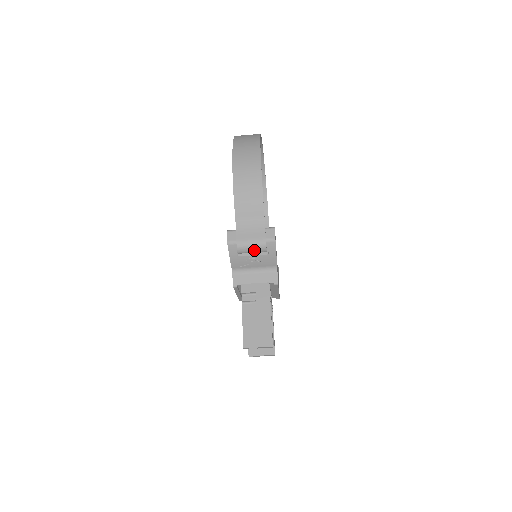
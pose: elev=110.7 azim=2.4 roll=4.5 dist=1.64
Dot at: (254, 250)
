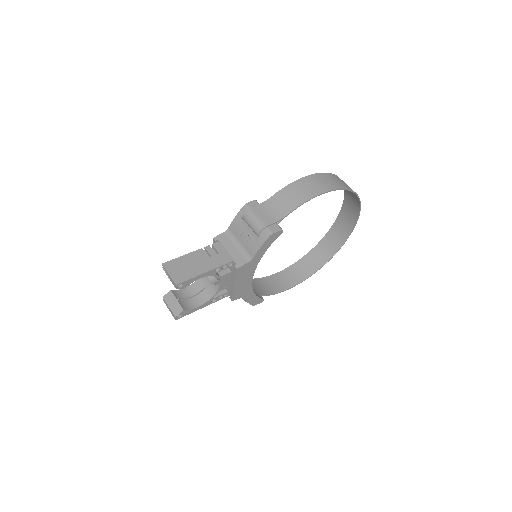
Dot at: (252, 225)
